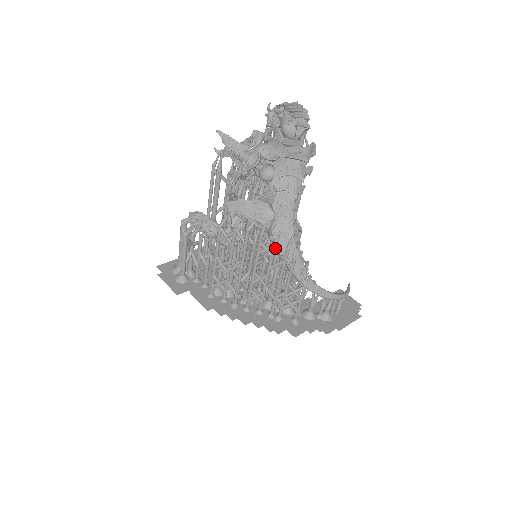
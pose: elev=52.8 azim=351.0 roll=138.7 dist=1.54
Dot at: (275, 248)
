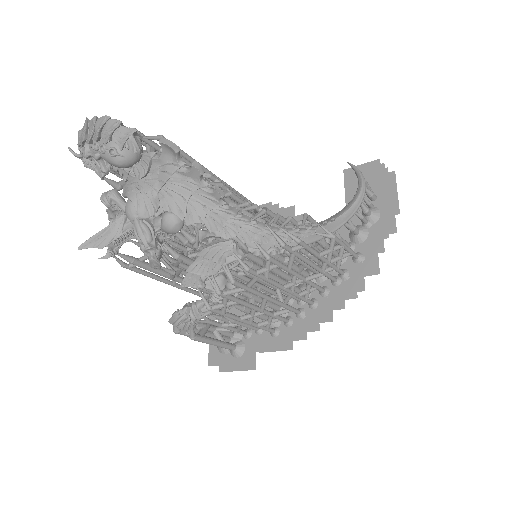
Dot at: (272, 259)
